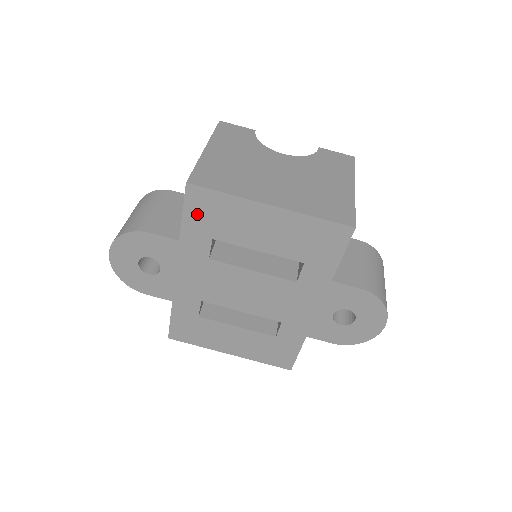
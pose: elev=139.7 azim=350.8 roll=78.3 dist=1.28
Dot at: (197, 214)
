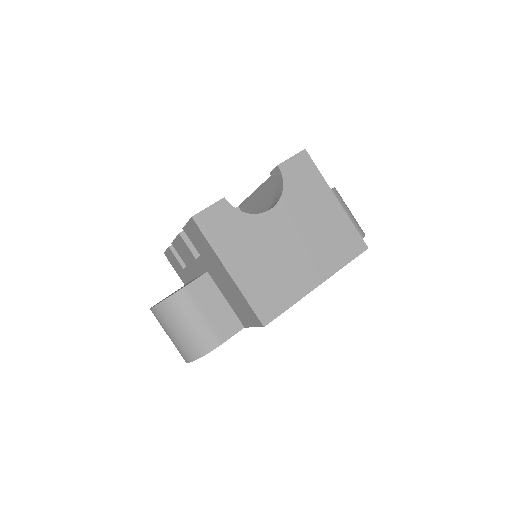
Dot at: occluded
